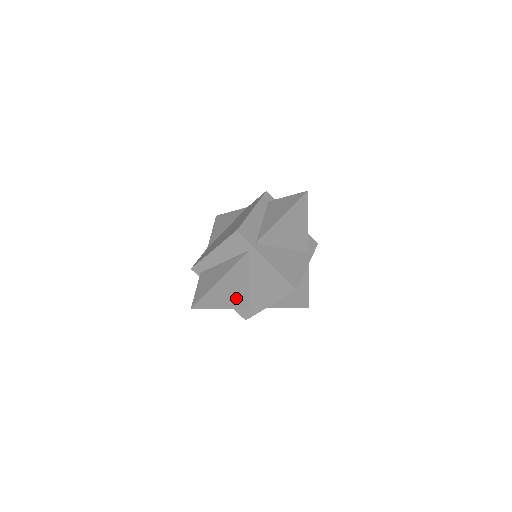
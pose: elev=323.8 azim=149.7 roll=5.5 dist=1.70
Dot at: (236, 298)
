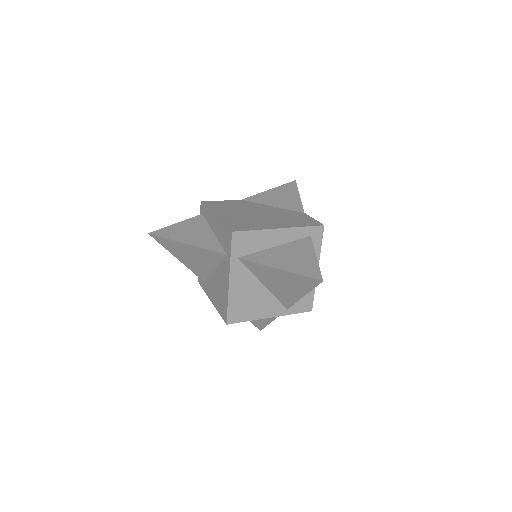
Dot at: (195, 266)
